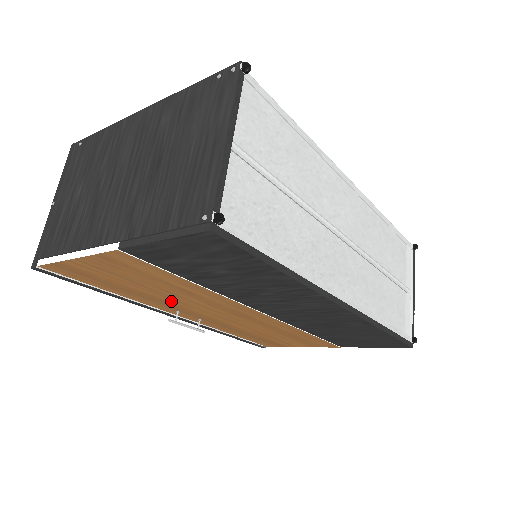
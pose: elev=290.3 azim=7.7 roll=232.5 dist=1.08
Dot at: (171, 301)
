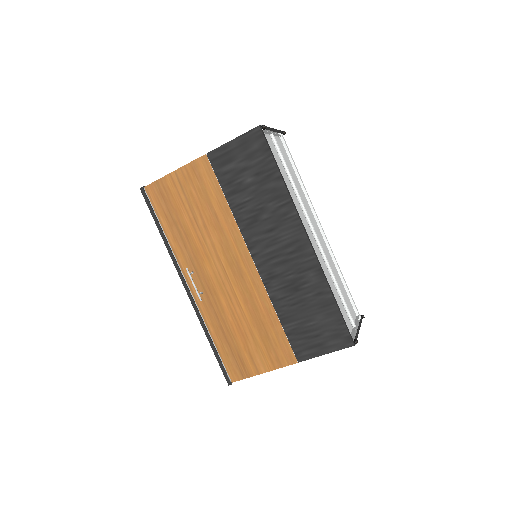
Dot at: (198, 246)
